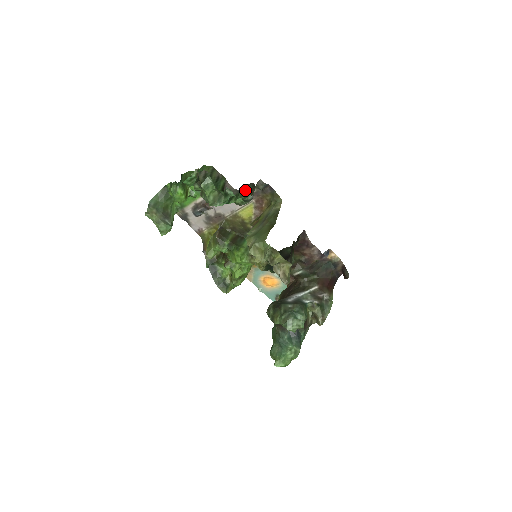
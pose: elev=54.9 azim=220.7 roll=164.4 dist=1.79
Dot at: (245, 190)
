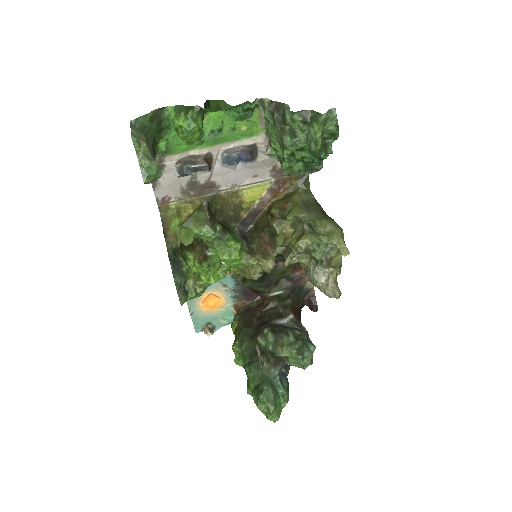
Dot at: occluded
